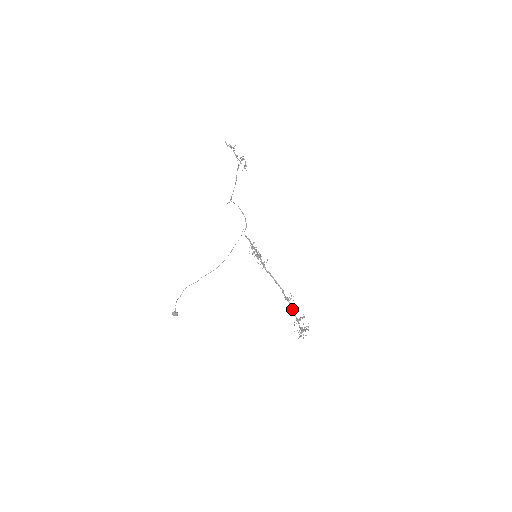
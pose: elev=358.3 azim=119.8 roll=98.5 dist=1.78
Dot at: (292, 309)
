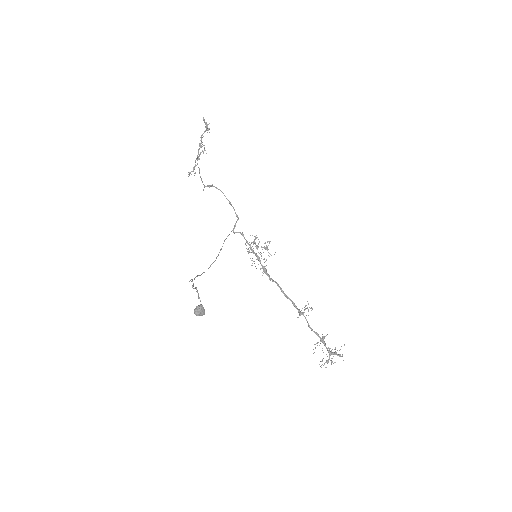
Dot at: occluded
